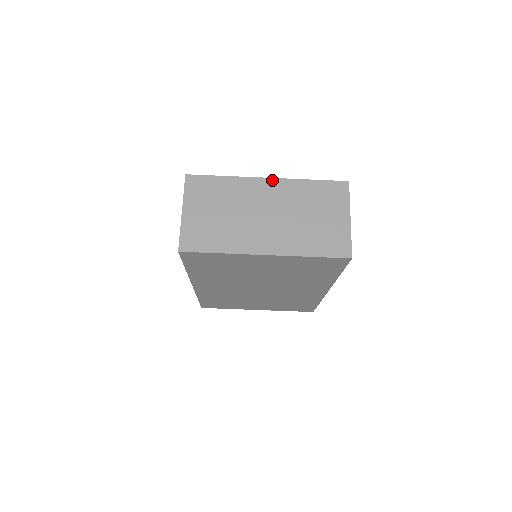
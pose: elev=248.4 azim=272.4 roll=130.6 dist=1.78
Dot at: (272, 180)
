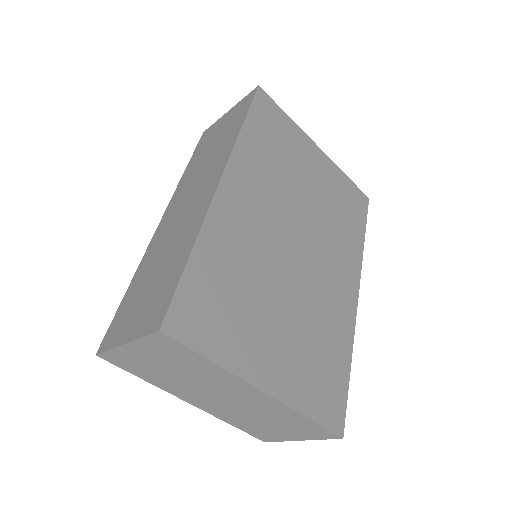
Dot at: (266, 395)
